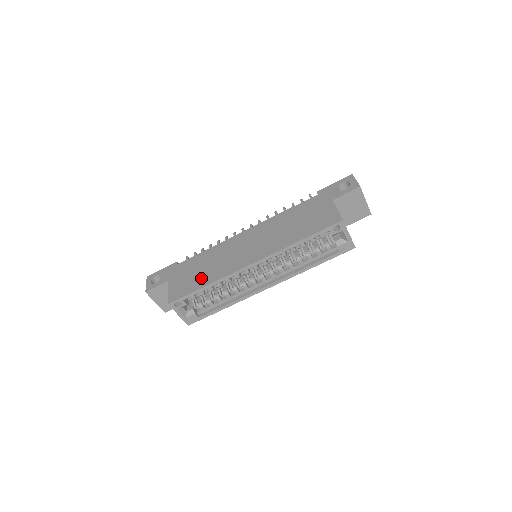
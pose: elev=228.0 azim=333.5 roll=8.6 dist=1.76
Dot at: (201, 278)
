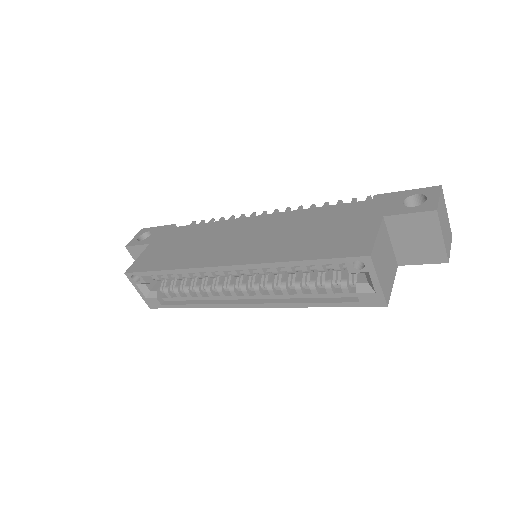
Dot at: (172, 257)
